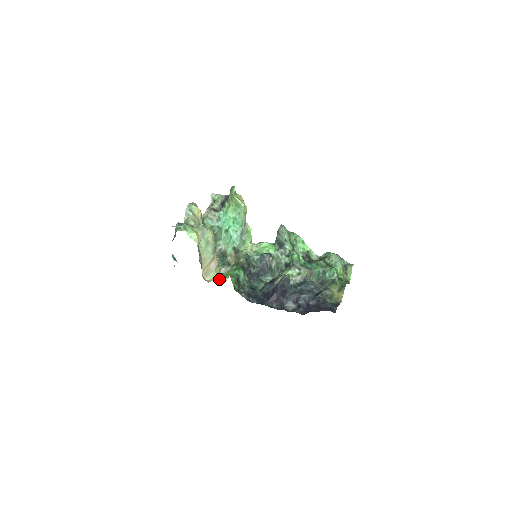
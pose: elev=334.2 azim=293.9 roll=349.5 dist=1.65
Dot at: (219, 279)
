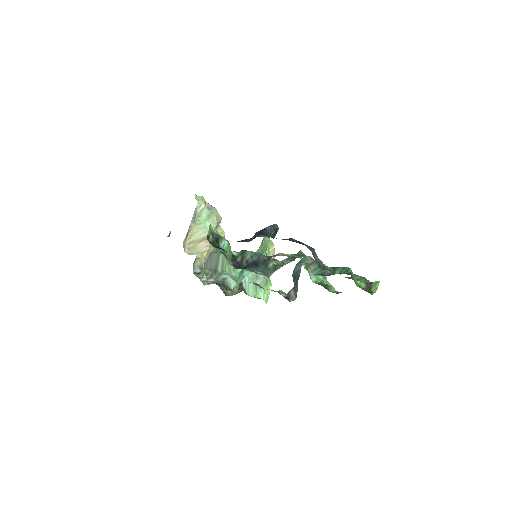
Dot at: (202, 281)
